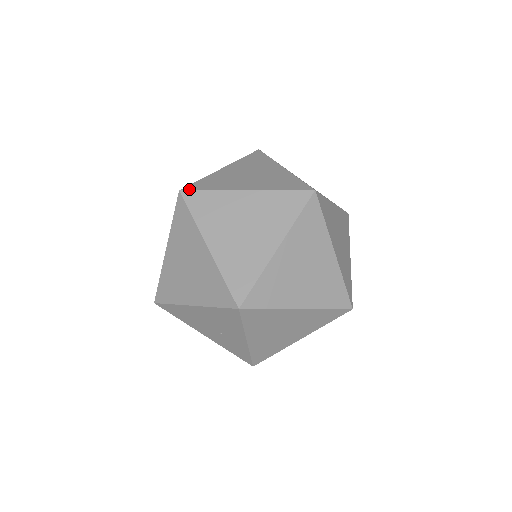
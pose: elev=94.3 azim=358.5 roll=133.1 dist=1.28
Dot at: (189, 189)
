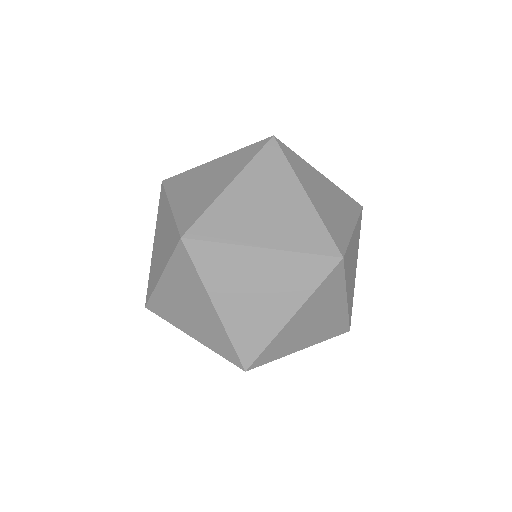
Dot at: (193, 237)
